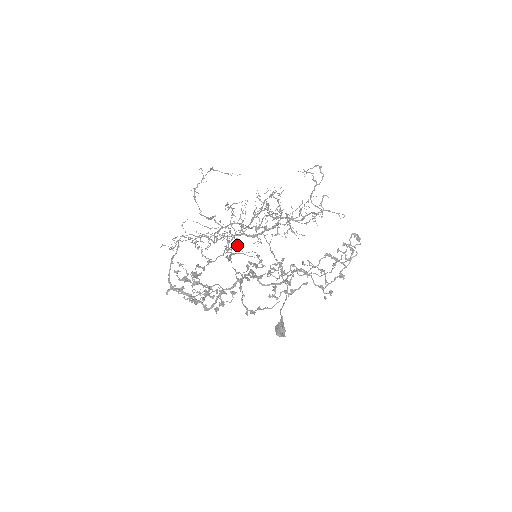
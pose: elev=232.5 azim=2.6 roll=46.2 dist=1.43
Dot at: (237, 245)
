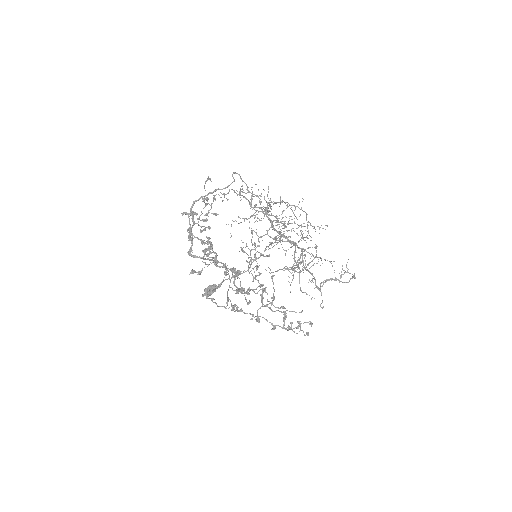
Dot at: occluded
